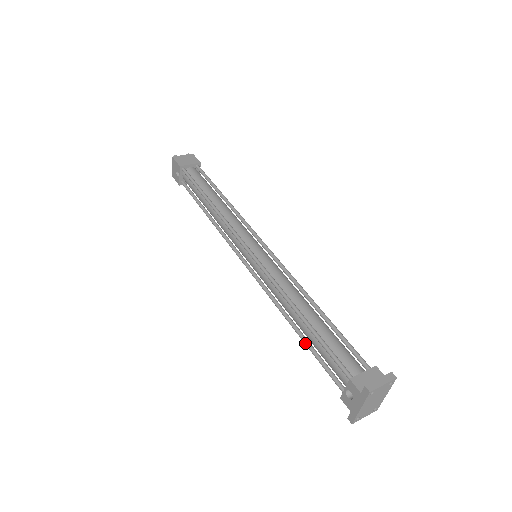
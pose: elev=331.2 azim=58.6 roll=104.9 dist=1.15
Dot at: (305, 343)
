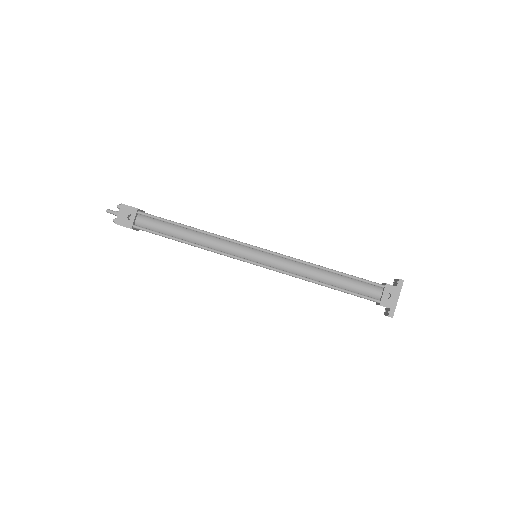
Dot at: (336, 288)
